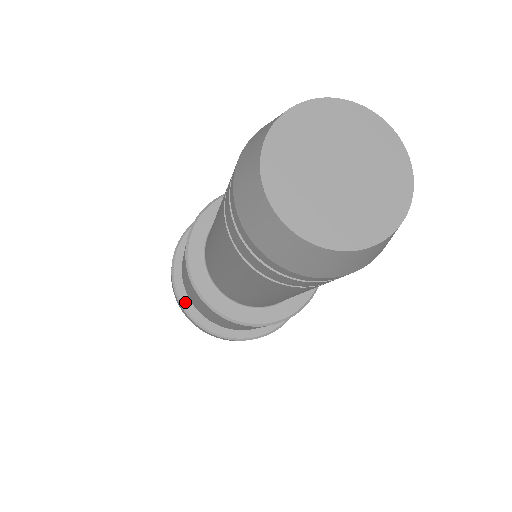
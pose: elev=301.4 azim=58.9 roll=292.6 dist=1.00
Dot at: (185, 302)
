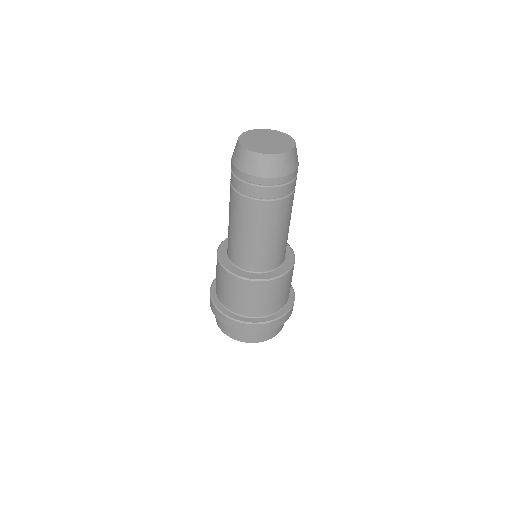
Dot at: (214, 297)
